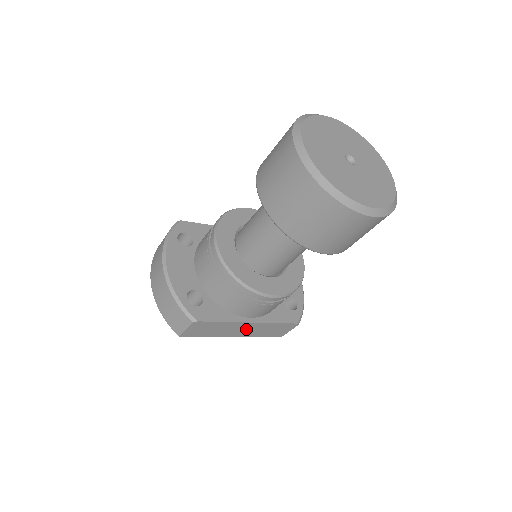
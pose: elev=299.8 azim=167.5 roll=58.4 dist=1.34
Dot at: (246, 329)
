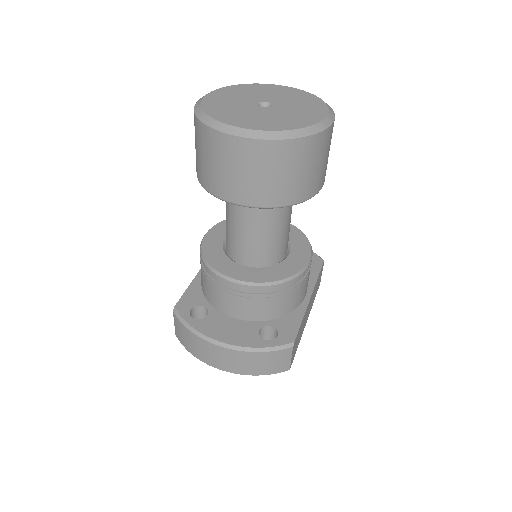
Dot at: (309, 307)
